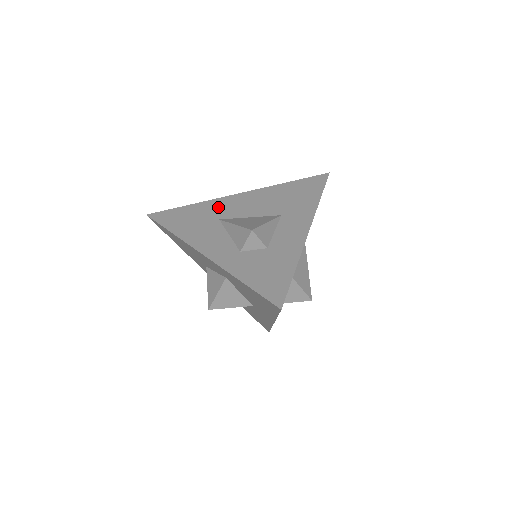
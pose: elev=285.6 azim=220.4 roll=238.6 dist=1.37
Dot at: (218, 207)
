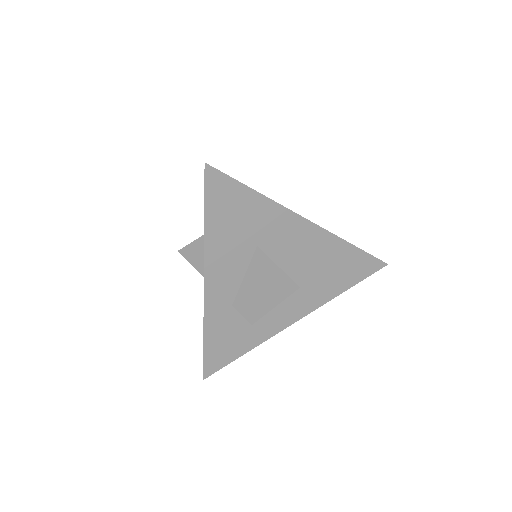
Dot at: (273, 225)
